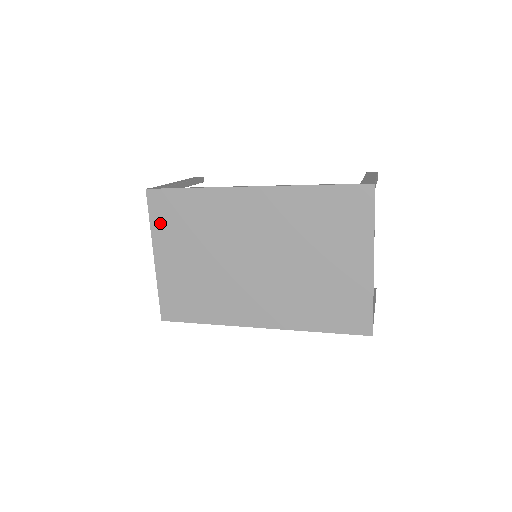
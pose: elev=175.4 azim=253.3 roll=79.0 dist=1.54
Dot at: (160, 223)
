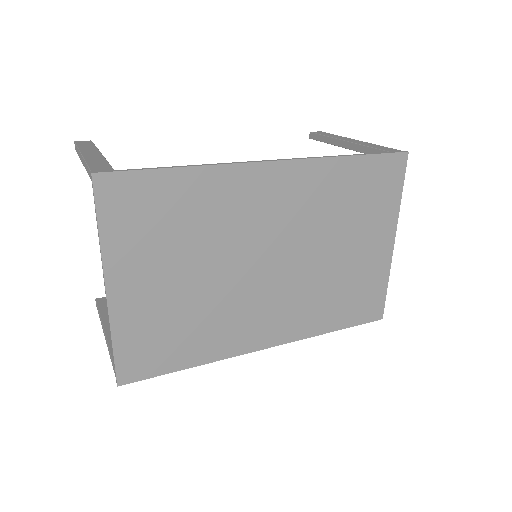
Dot at: (120, 231)
